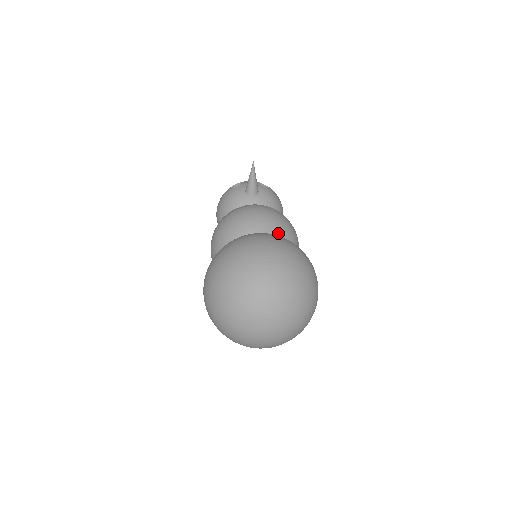
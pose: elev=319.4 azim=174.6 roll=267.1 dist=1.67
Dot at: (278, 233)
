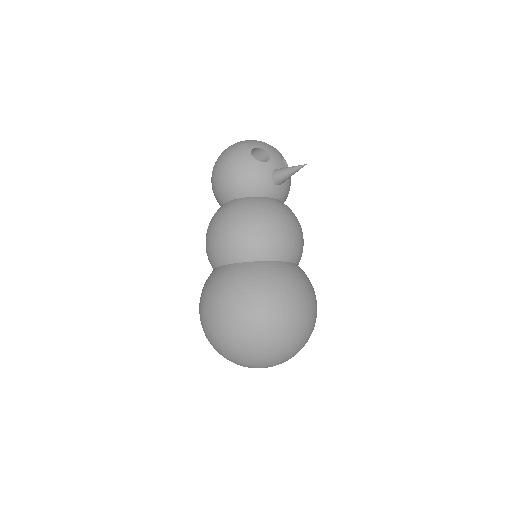
Dot at: (298, 260)
